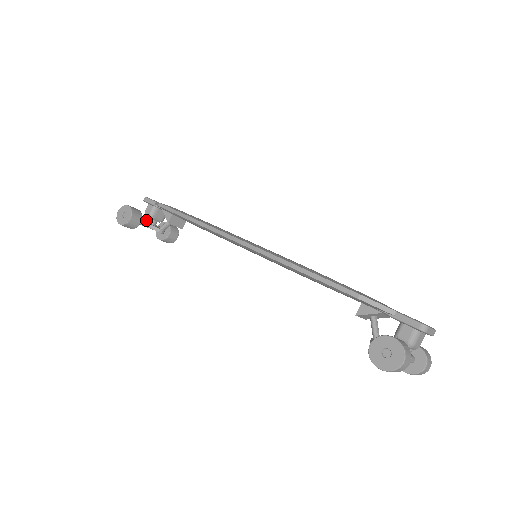
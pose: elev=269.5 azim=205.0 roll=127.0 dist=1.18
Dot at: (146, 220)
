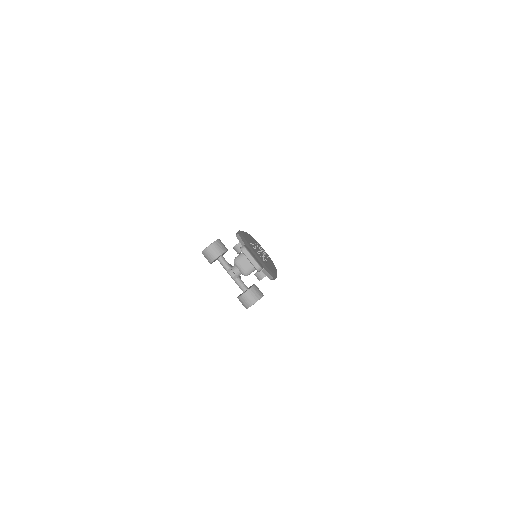
Dot at: occluded
